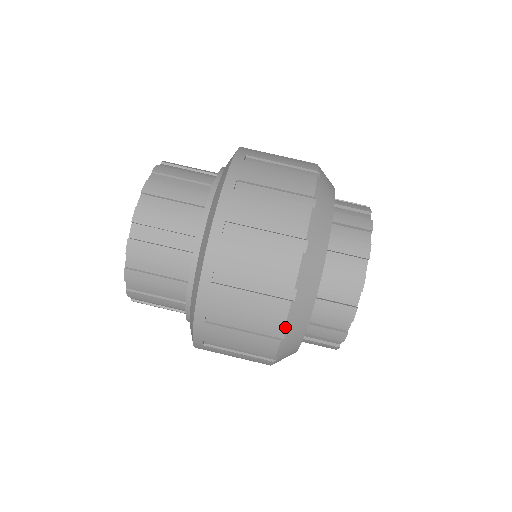
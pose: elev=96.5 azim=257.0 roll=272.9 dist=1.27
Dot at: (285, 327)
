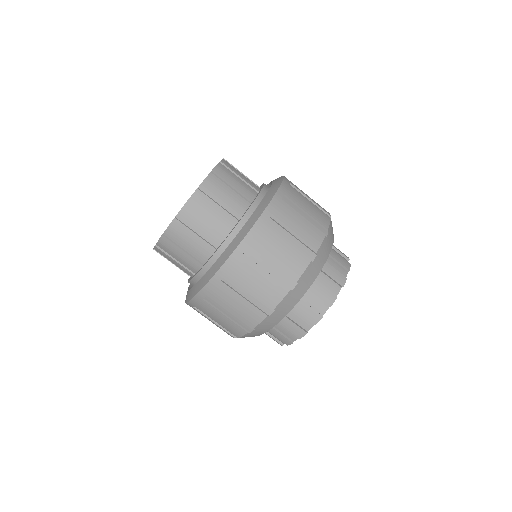
Dot at: (299, 279)
